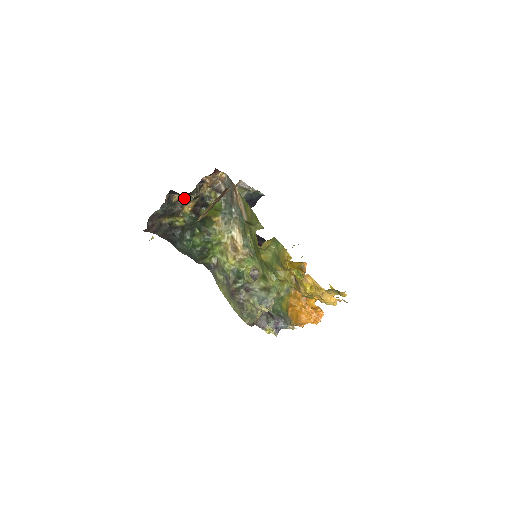
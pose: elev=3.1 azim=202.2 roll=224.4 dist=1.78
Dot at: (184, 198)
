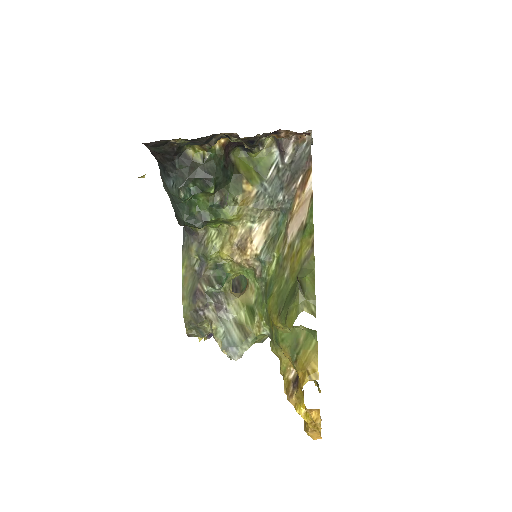
Dot at: (231, 135)
